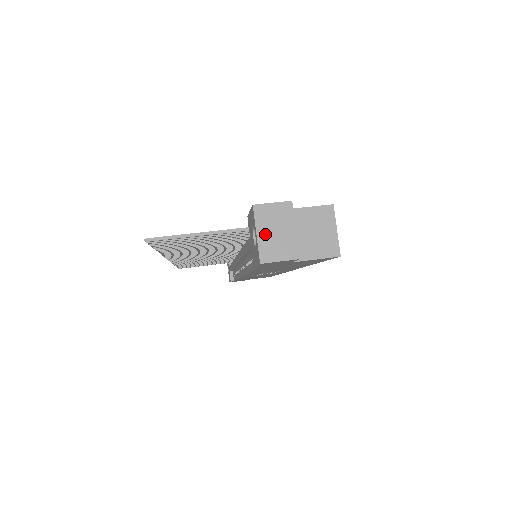
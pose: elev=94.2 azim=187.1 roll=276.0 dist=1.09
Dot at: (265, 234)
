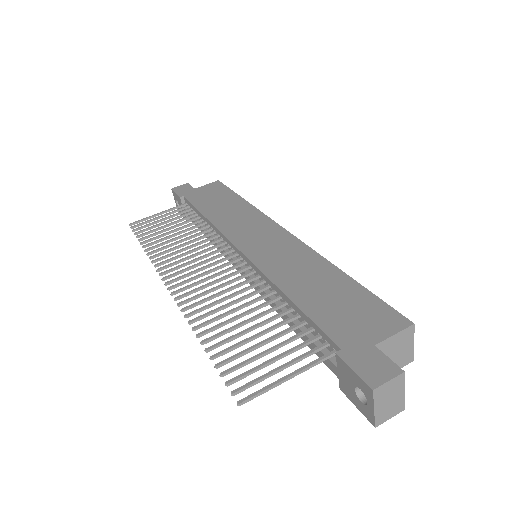
Dot at: (381, 406)
